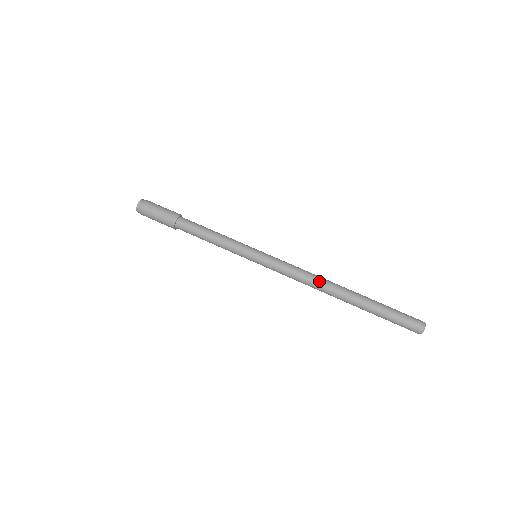
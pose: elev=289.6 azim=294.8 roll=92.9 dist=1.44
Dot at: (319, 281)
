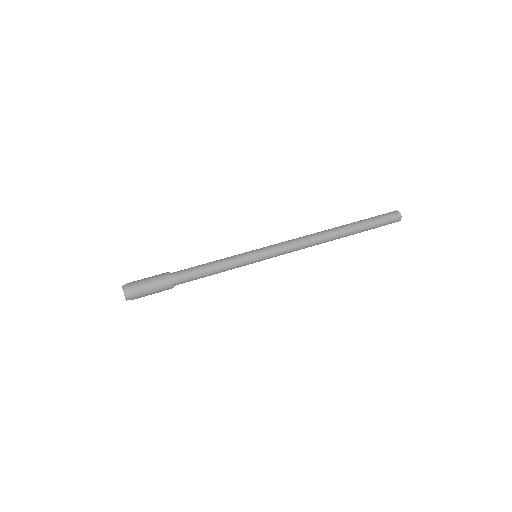
Dot at: (312, 234)
